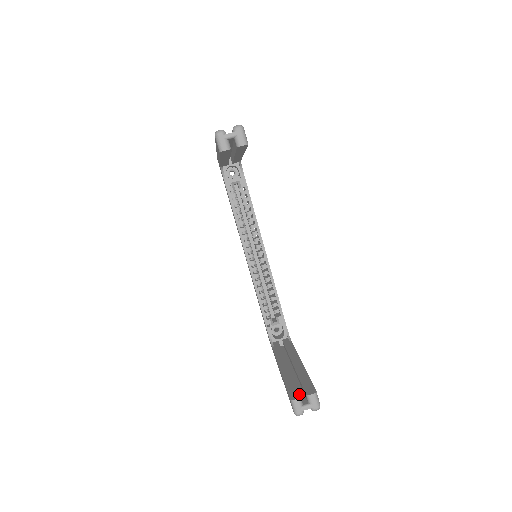
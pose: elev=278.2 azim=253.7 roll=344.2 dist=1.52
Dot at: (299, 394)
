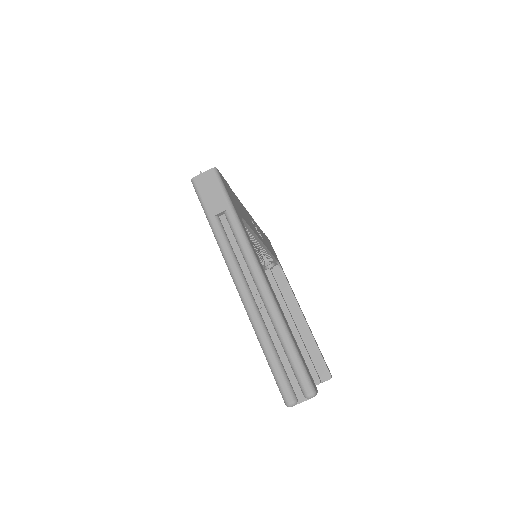
Dot at: (319, 378)
